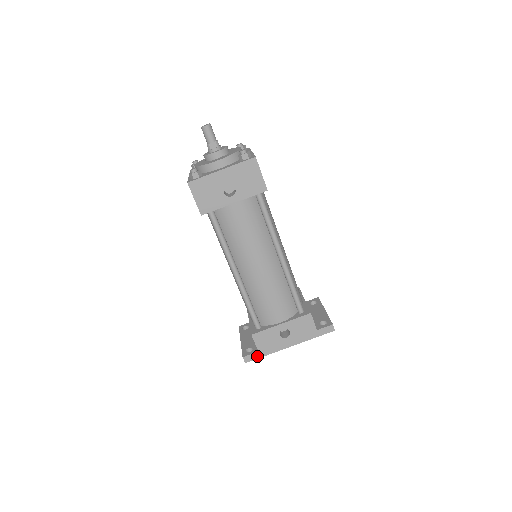
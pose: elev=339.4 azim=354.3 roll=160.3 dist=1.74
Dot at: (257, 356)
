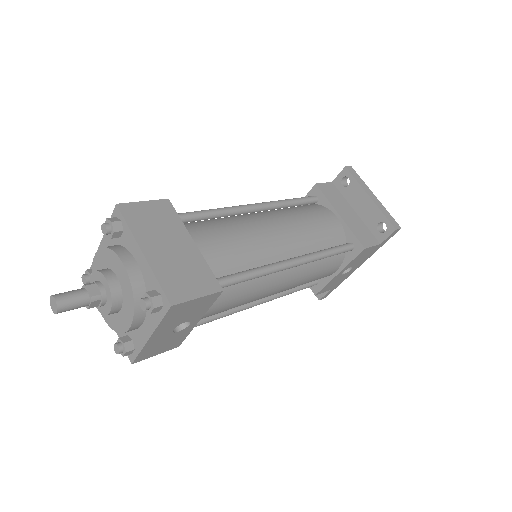
Dot at: (332, 290)
